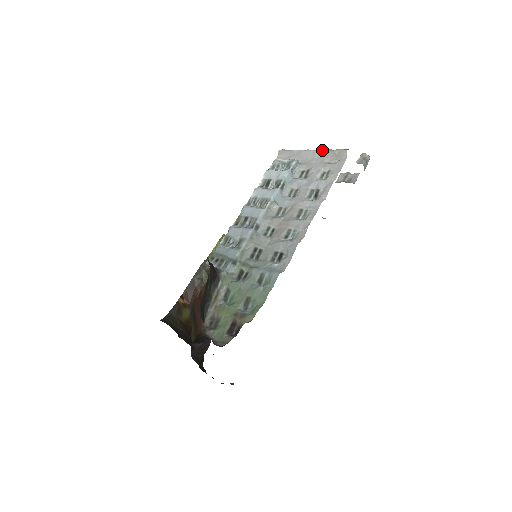
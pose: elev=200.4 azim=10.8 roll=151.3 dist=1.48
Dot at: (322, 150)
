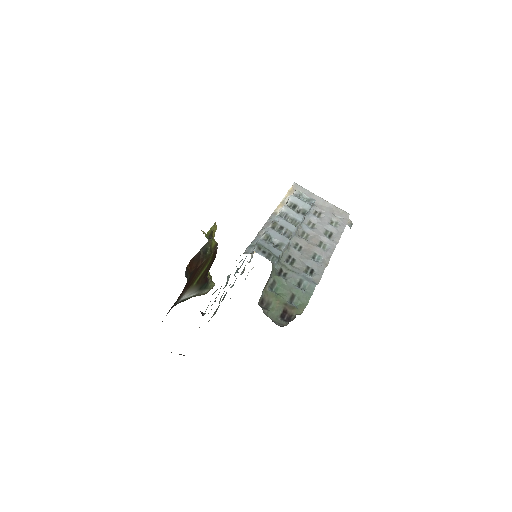
Dot at: occluded
